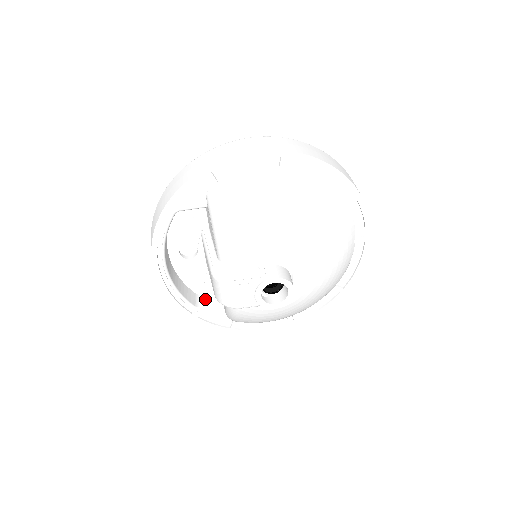
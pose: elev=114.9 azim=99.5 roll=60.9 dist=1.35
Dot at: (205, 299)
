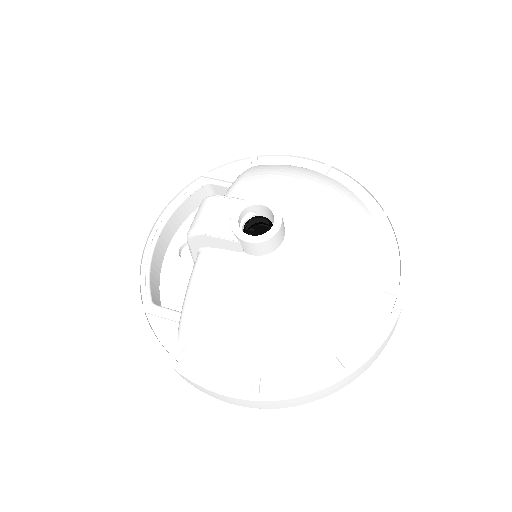
Dot at: occluded
